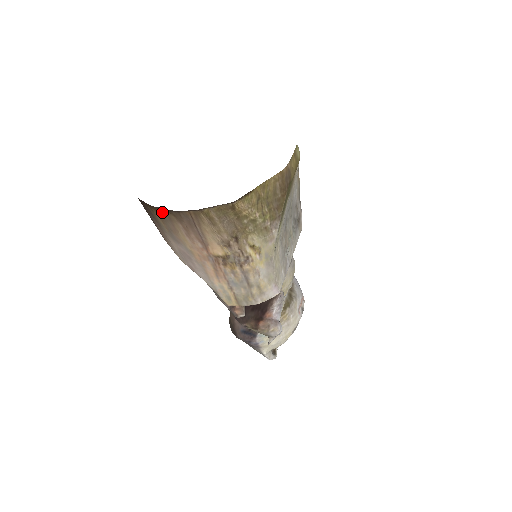
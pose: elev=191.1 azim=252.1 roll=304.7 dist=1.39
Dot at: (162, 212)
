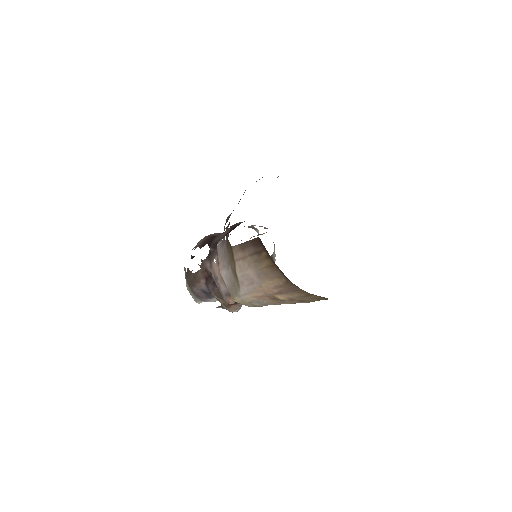
Dot at: (278, 271)
